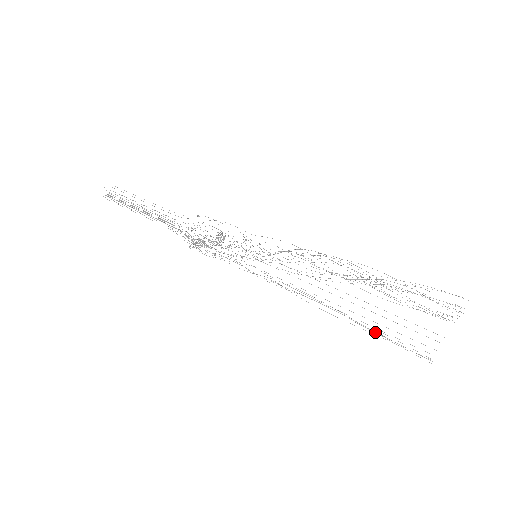
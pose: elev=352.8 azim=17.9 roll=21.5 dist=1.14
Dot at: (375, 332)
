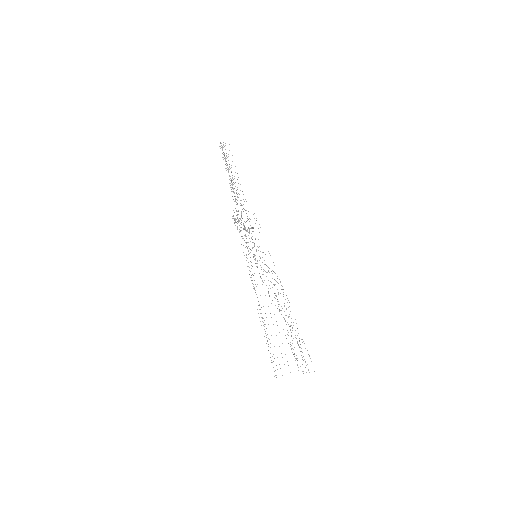
Dot at: occluded
